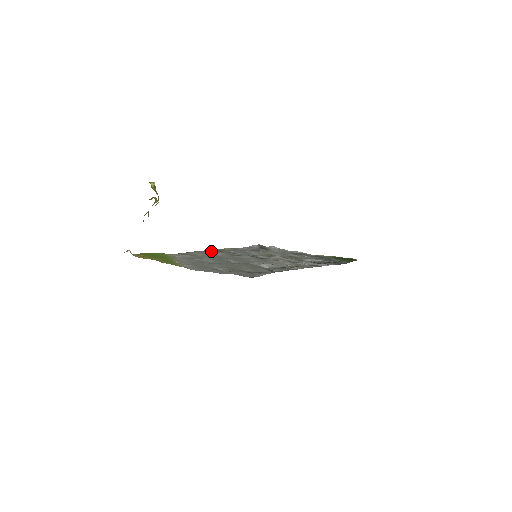
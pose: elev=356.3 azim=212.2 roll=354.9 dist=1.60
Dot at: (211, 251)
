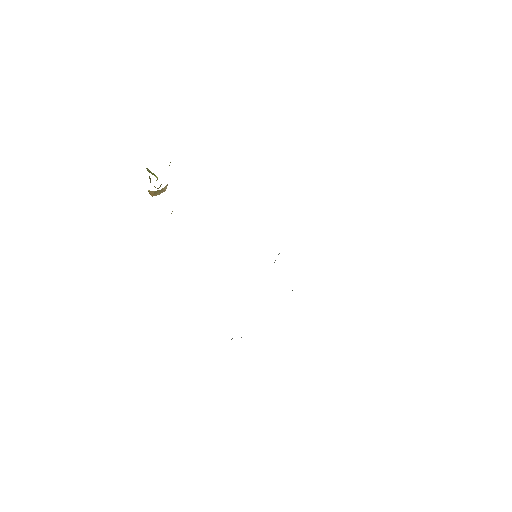
Dot at: occluded
